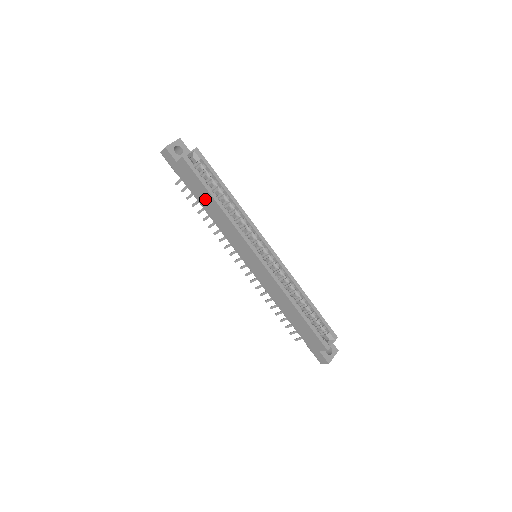
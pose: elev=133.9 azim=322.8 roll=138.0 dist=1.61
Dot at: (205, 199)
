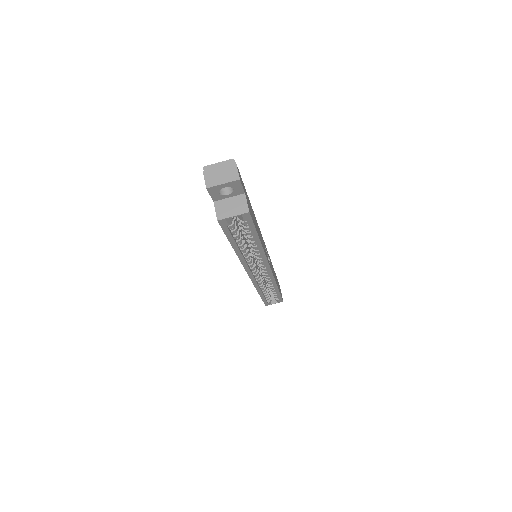
Dot at: occluded
